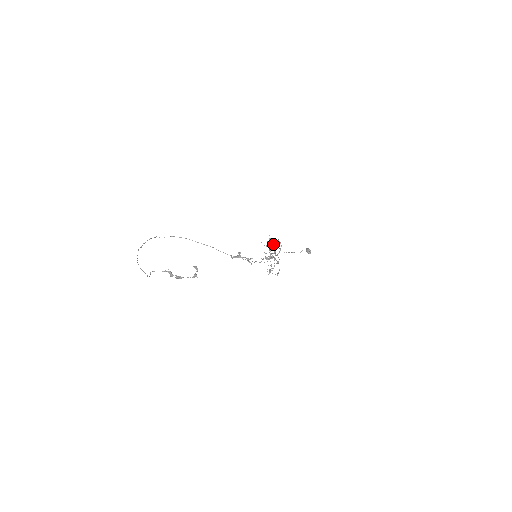
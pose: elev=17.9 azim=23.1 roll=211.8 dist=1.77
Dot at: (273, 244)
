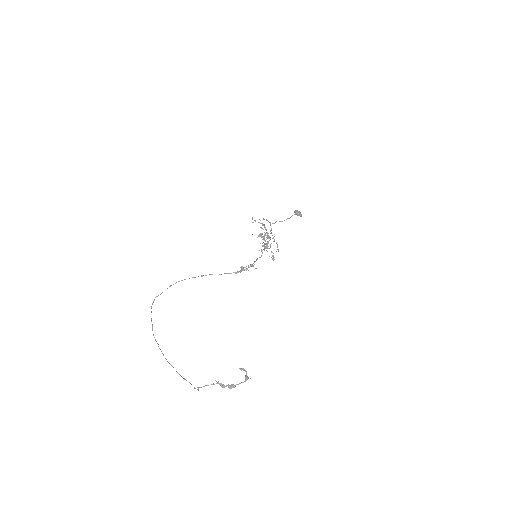
Dot at: (265, 233)
